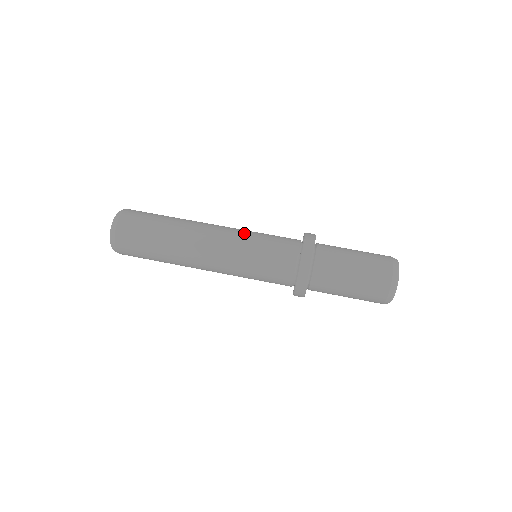
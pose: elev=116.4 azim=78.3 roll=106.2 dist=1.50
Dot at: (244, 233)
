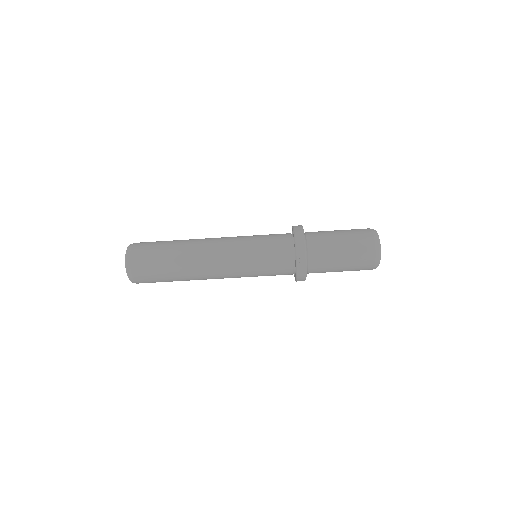
Dot at: (244, 275)
